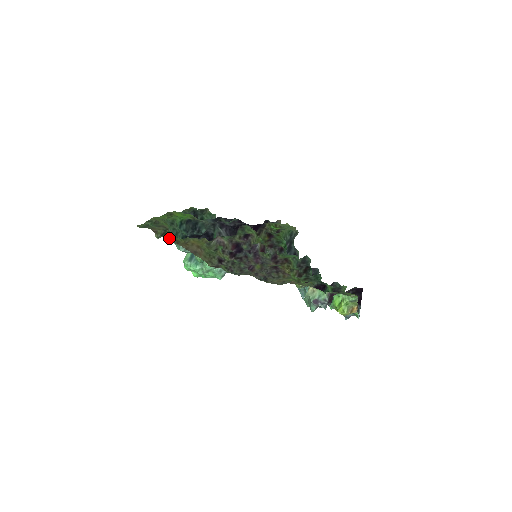
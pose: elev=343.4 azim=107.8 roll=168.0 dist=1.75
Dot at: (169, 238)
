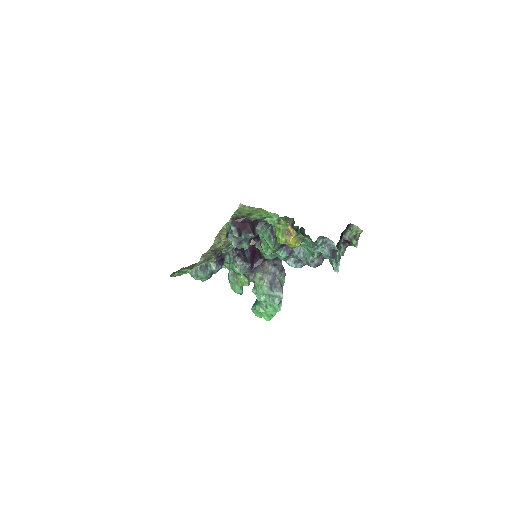
Dot at: occluded
